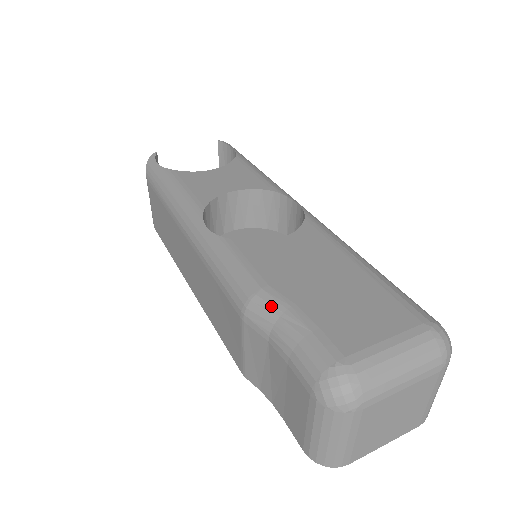
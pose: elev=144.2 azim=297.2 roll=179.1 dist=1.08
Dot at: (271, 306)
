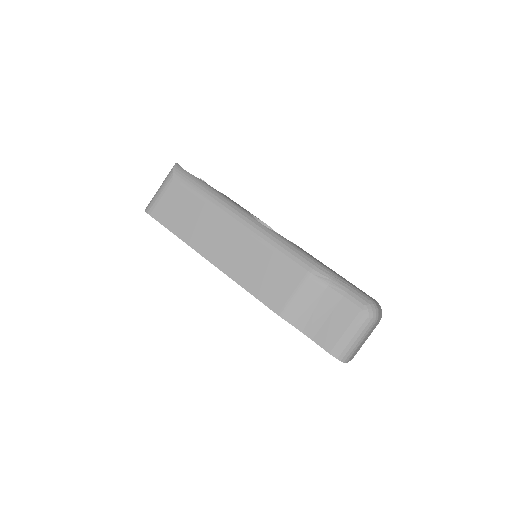
Dot at: (328, 271)
